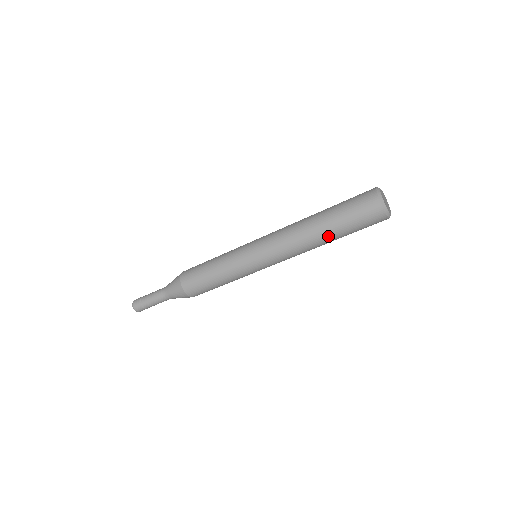
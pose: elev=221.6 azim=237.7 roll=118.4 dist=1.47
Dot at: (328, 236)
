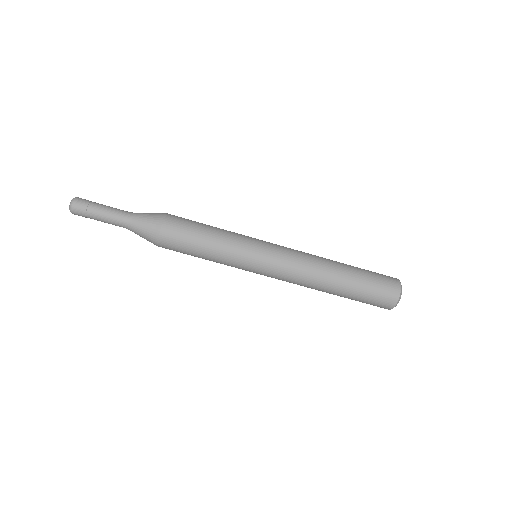
Dot at: (344, 275)
